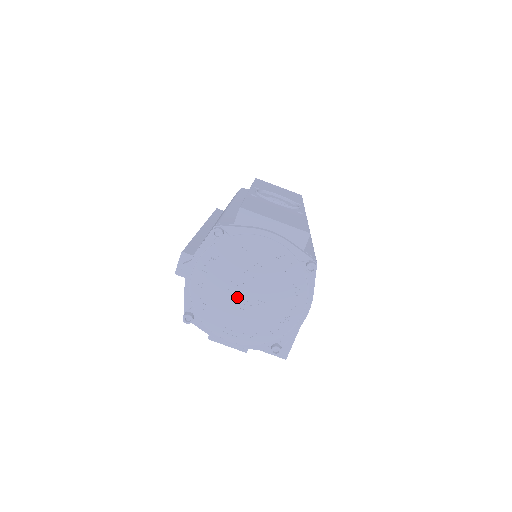
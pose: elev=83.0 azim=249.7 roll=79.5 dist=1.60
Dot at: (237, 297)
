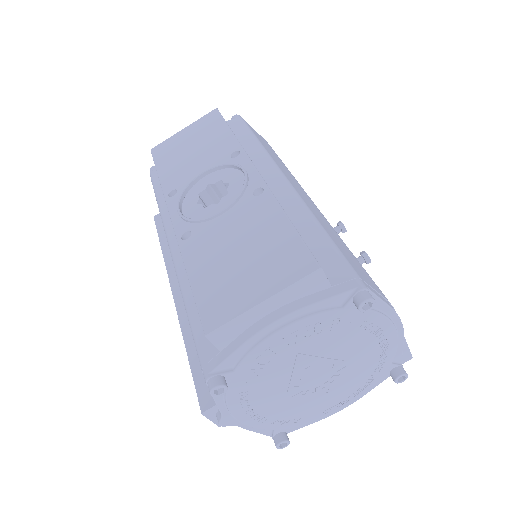
Dot at: (309, 392)
